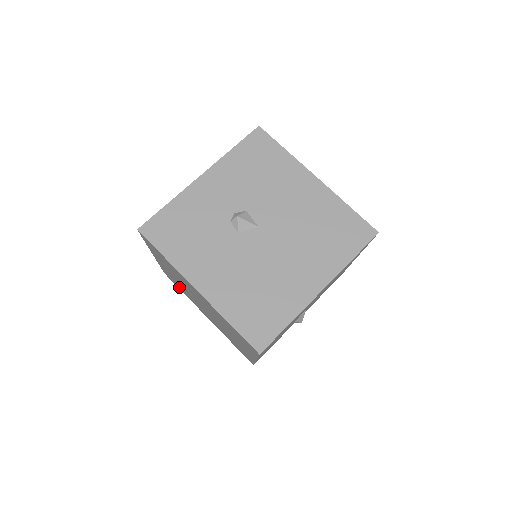
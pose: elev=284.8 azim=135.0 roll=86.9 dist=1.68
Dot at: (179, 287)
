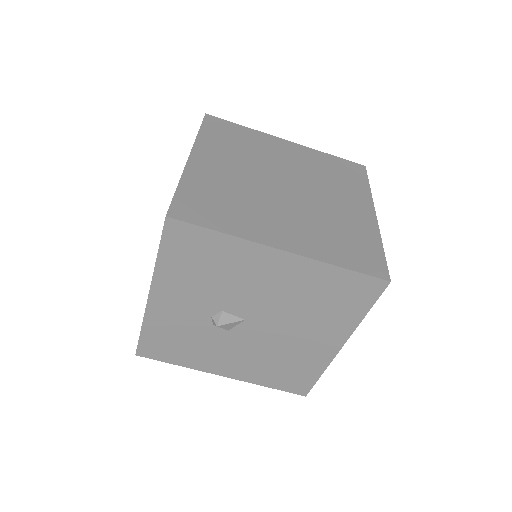
Dot at: occluded
